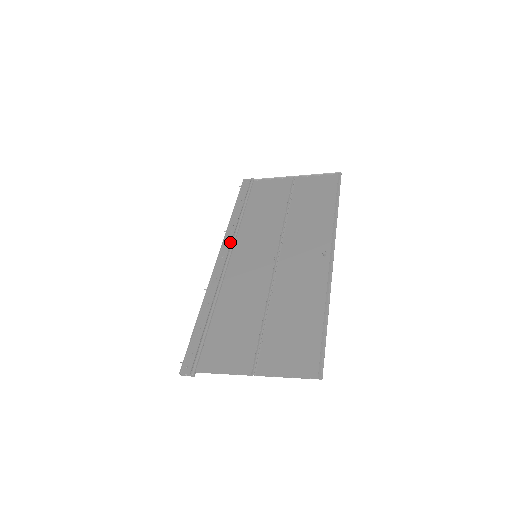
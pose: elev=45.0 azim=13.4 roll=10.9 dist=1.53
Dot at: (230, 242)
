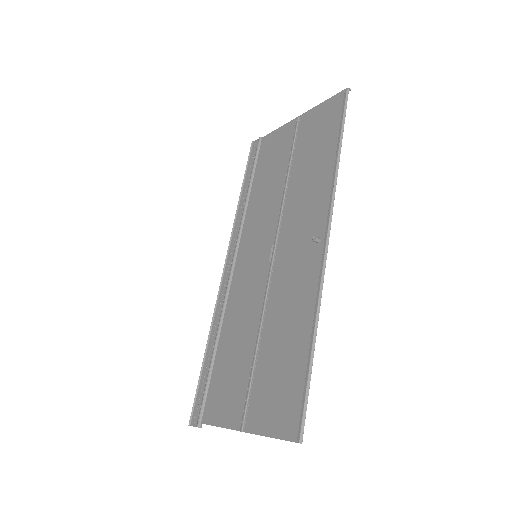
Dot at: (235, 241)
